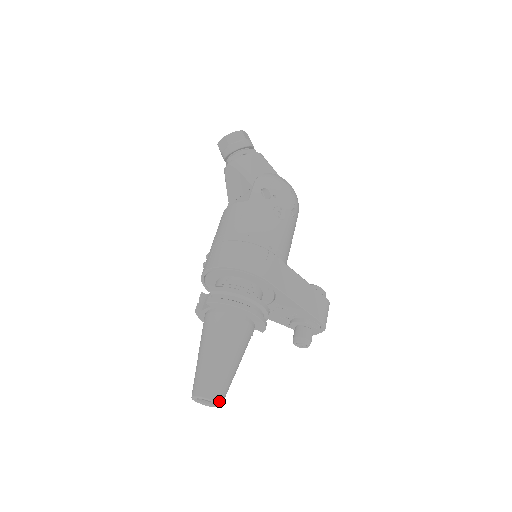
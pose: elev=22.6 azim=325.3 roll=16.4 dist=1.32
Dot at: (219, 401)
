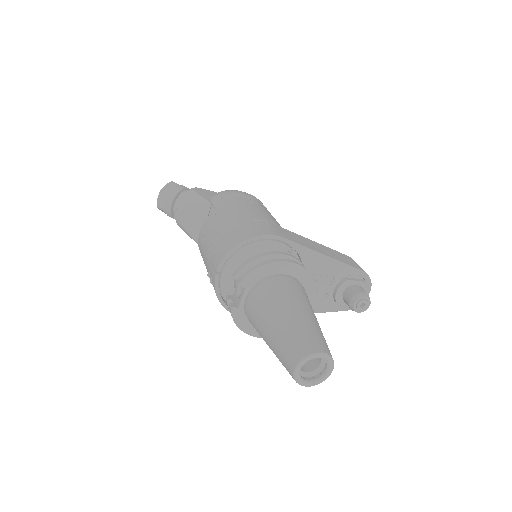
Dot at: (327, 353)
